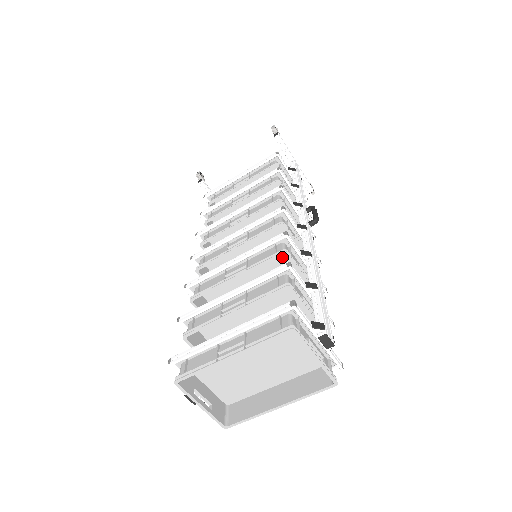
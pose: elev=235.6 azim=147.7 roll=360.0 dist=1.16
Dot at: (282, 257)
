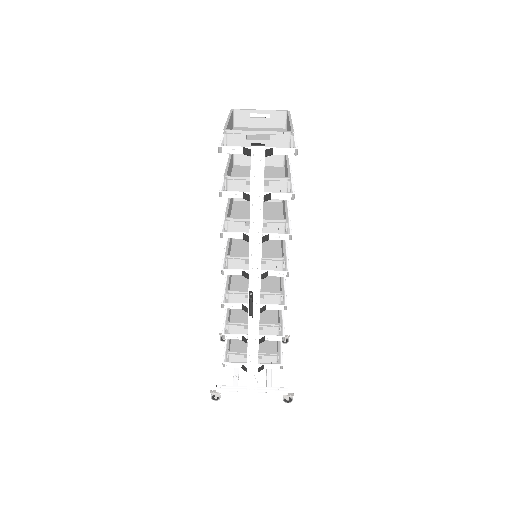
Dot at: (244, 204)
